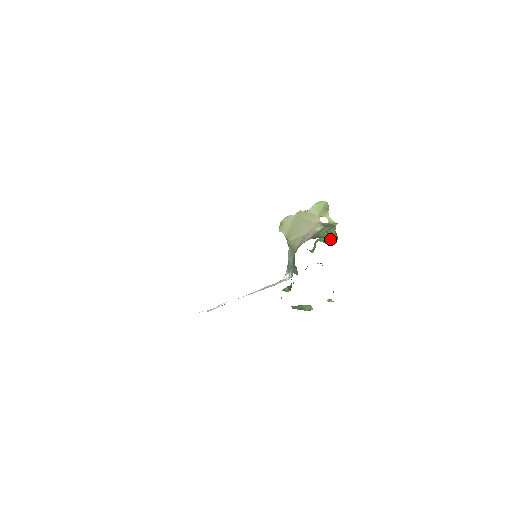
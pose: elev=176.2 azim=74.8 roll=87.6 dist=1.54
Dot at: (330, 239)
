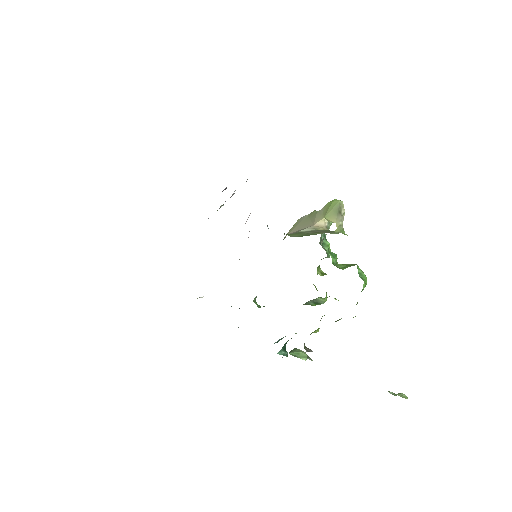
Dot at: (352, 265)
